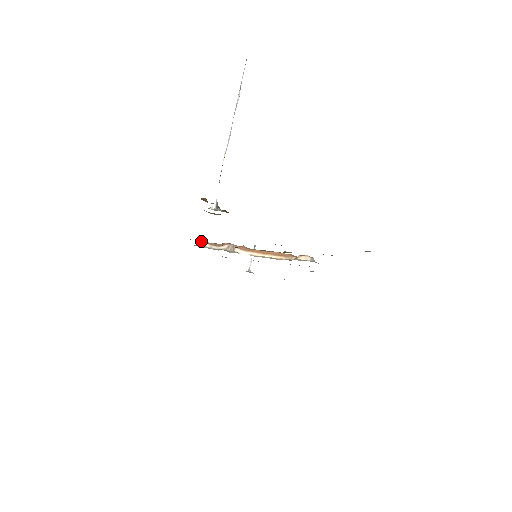
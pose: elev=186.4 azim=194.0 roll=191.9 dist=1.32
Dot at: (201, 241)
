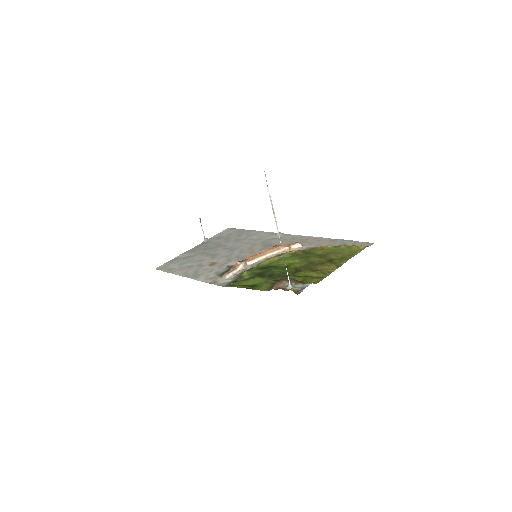
Dot at: (225, 274)
